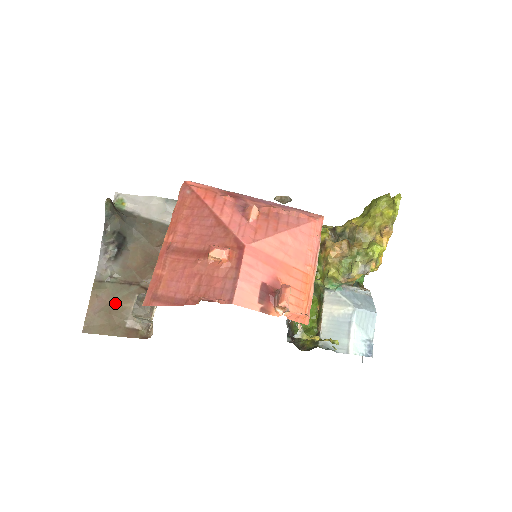
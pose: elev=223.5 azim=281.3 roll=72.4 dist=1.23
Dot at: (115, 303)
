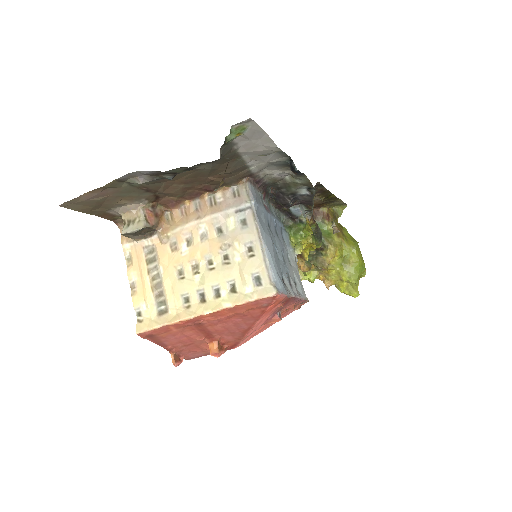
Dot at: (116, 197)
